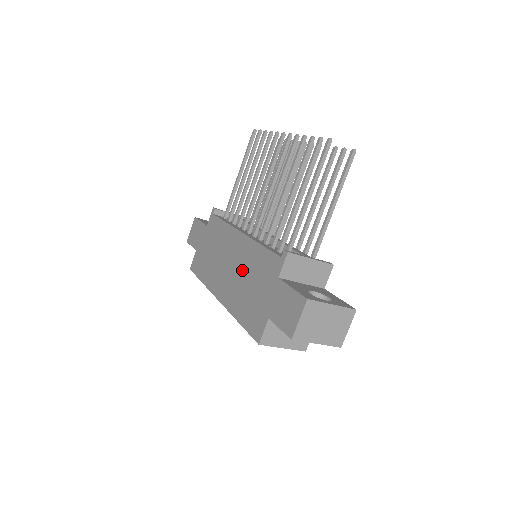
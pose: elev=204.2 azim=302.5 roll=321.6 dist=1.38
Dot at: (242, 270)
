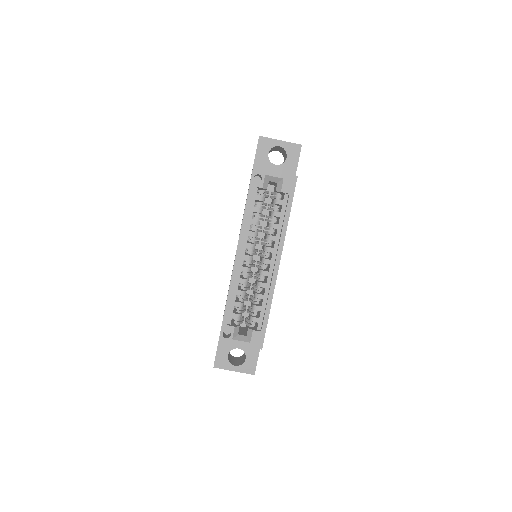
Dot at: occluded
